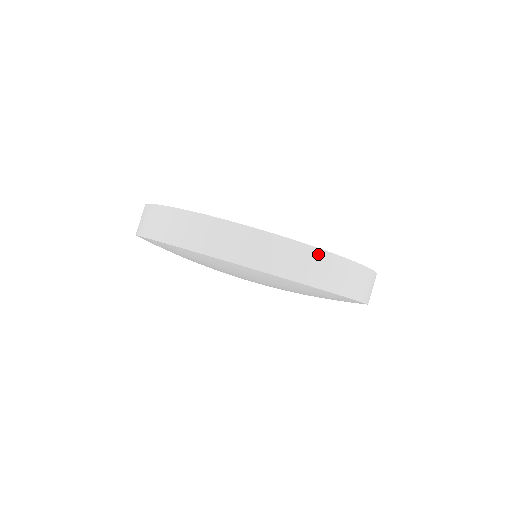
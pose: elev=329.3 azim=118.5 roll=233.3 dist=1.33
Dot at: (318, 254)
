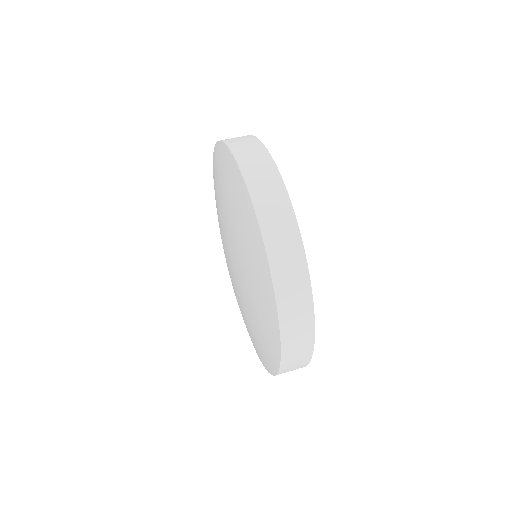
Dot at: (281, 190)
